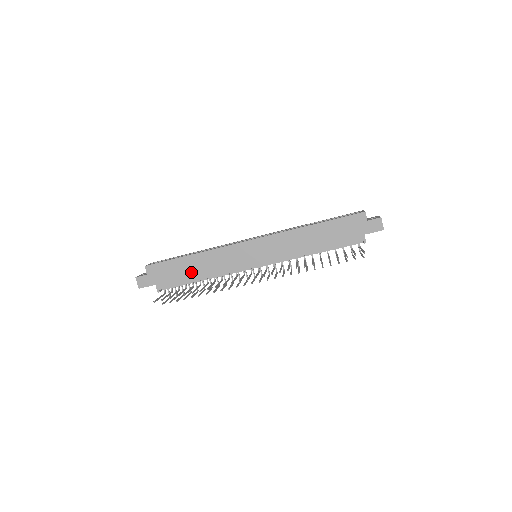
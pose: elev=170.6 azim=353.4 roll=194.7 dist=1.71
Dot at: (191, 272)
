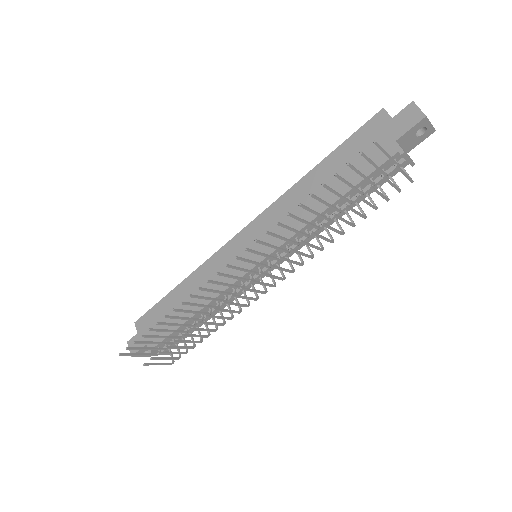
Dot at: occluded
